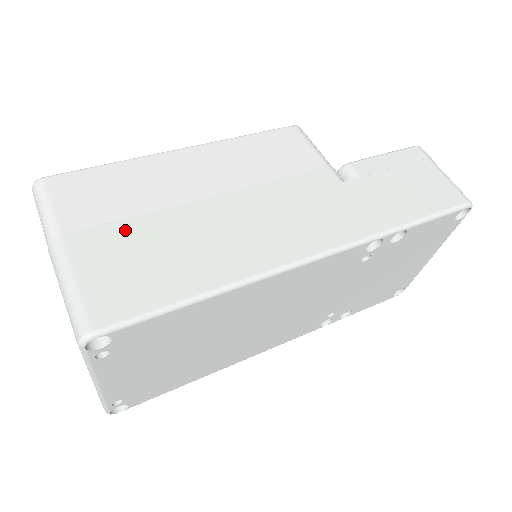
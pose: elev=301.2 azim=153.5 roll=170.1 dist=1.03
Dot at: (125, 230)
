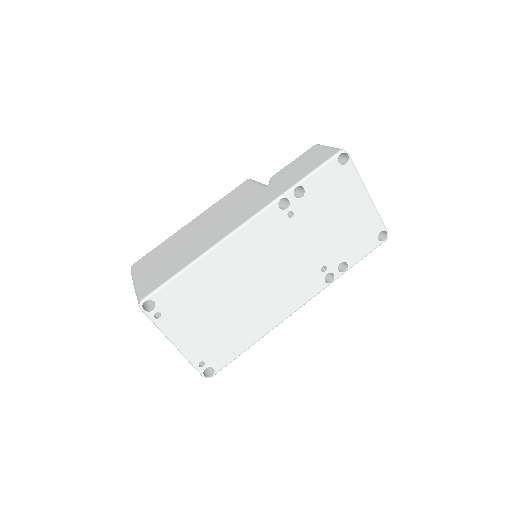
Dot at: (160, 262)
